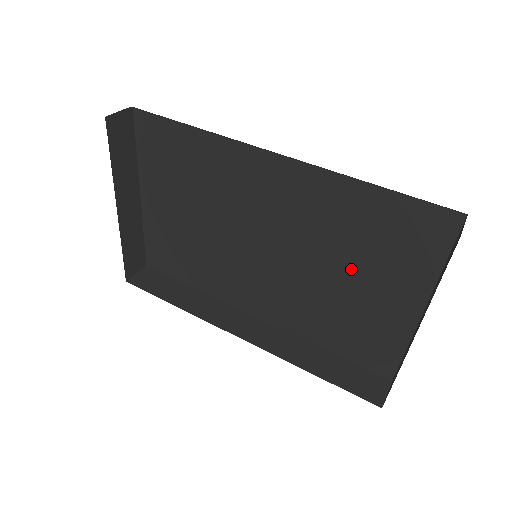
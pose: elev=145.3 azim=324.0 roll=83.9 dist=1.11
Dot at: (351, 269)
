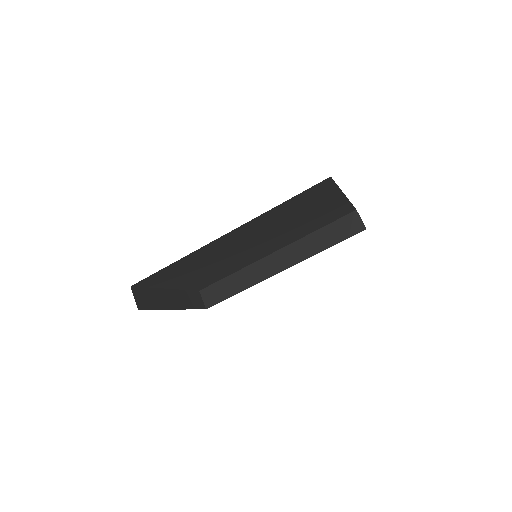
Dot at: (299, 217)
